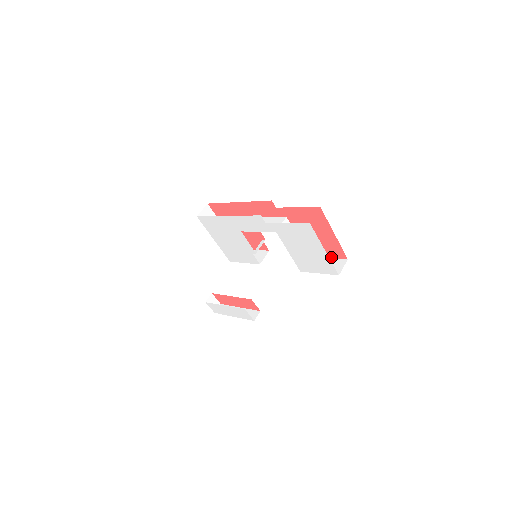
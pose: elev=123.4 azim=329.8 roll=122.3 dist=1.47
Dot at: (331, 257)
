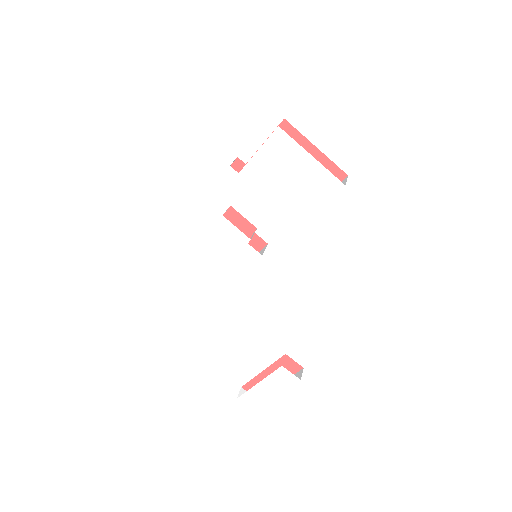
Dot at: occluded
